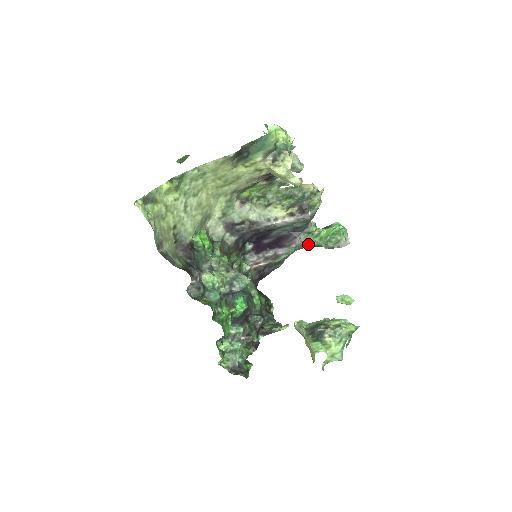
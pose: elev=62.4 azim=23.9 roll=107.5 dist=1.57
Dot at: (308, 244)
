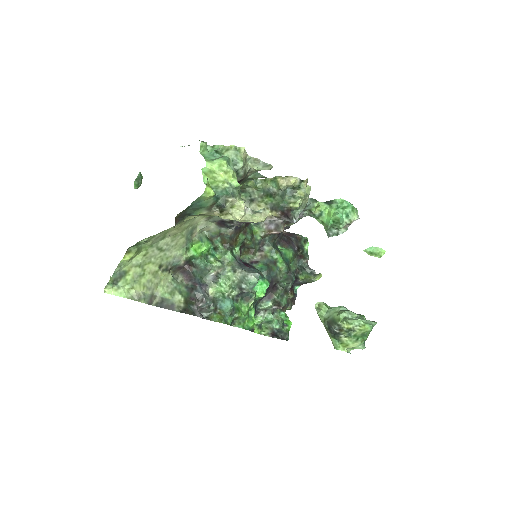
Dot at: occluded
